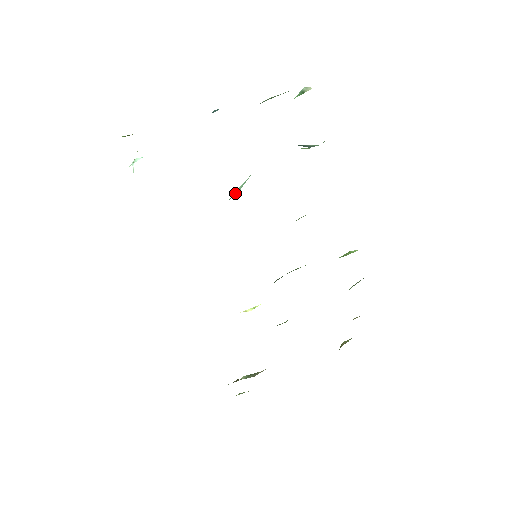
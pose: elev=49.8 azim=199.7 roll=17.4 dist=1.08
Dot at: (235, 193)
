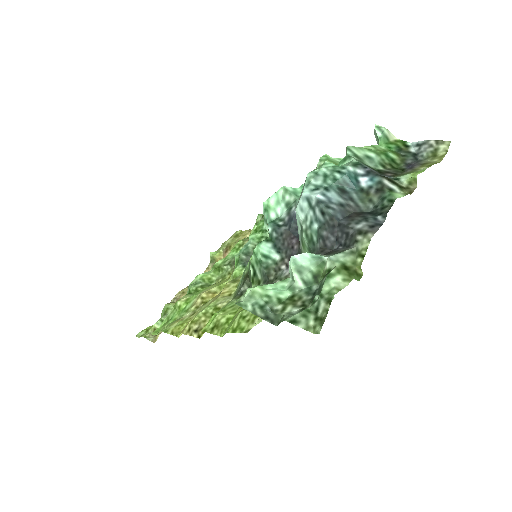
Dot at: (272, 213)
